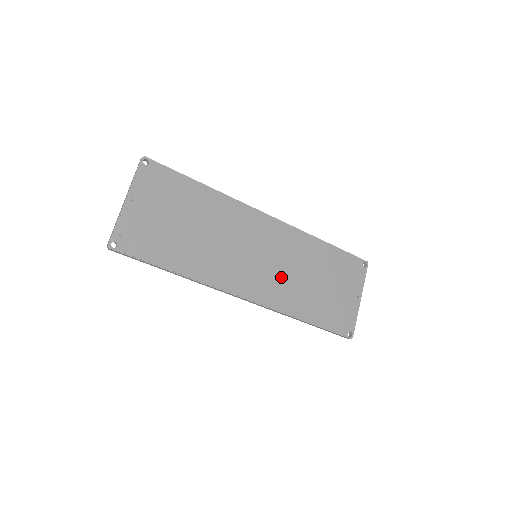
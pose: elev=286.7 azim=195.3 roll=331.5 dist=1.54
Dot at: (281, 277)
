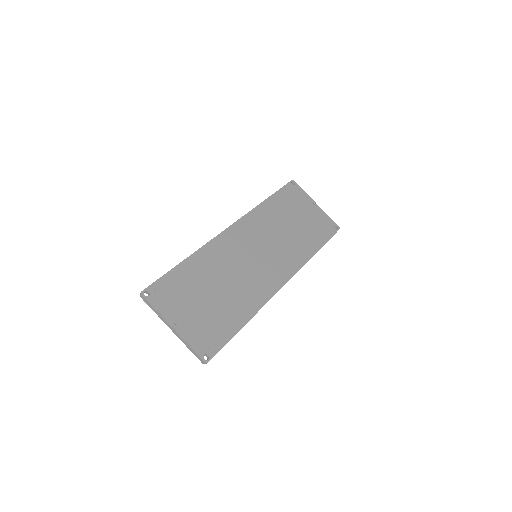
Dot at: (279, 248)
